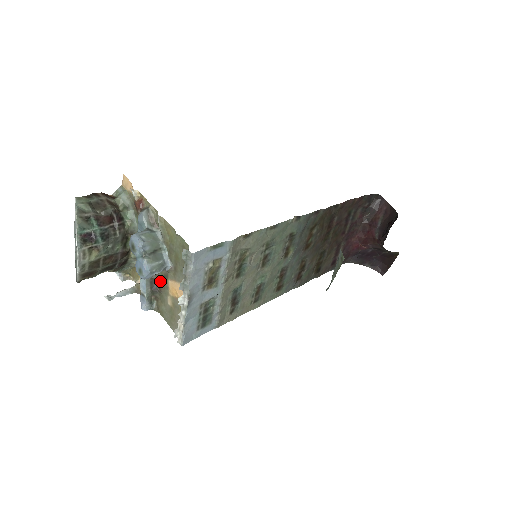
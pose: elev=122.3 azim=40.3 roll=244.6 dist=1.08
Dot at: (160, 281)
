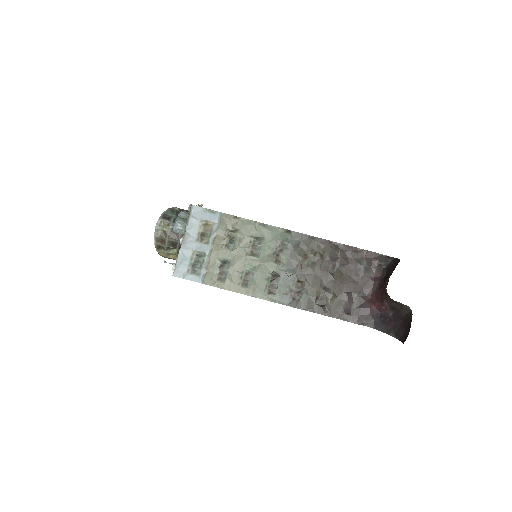
Dot at: occluded
